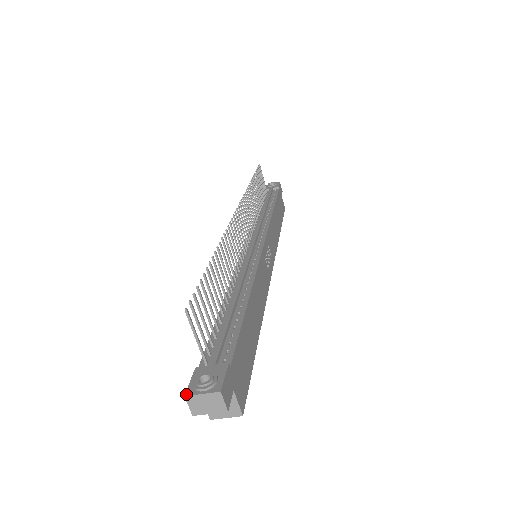
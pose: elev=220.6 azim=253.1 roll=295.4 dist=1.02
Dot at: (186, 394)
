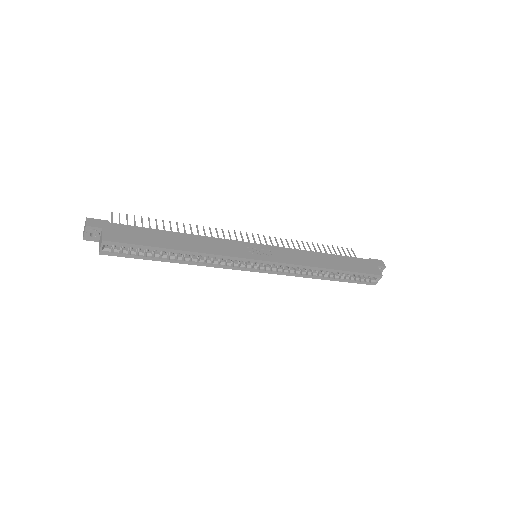
Dot at: occluded
